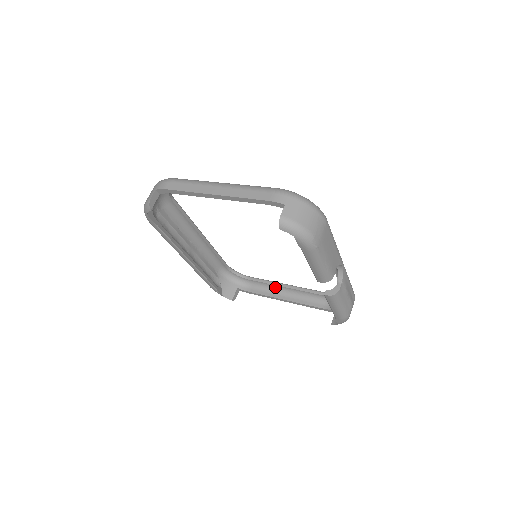
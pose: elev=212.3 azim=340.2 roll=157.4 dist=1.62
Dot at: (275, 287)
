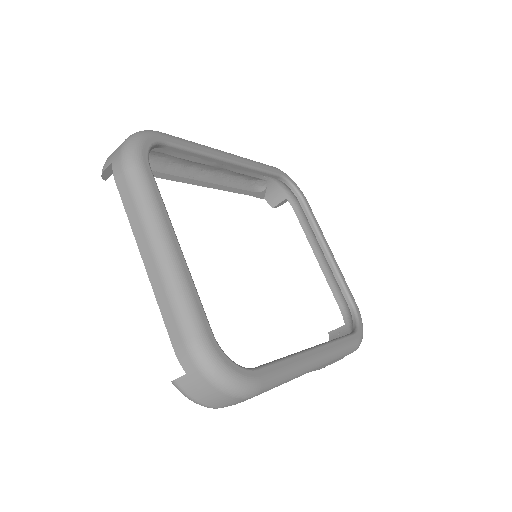
Dot at: (317, 238)
